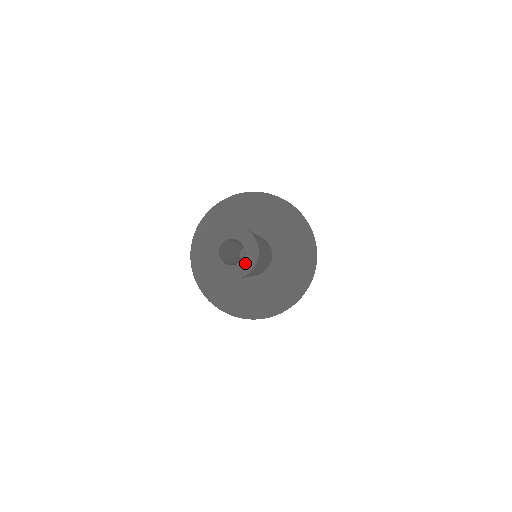
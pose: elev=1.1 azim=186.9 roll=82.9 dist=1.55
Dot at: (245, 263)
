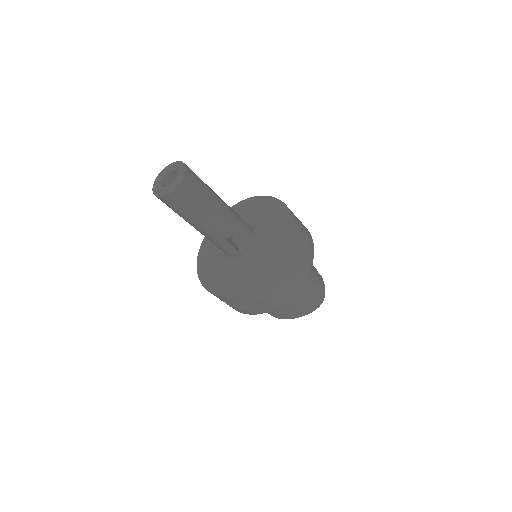
Dot at: (179, 175)
